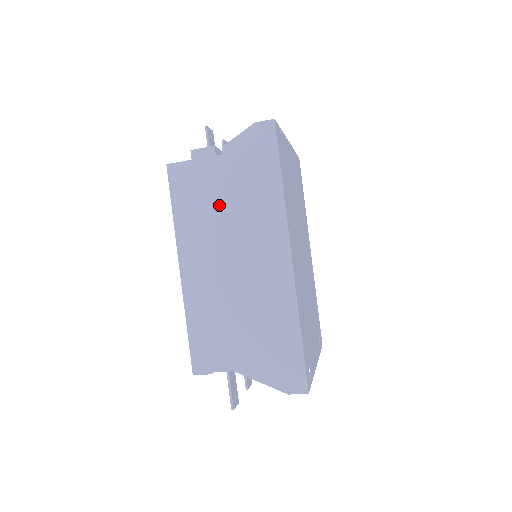
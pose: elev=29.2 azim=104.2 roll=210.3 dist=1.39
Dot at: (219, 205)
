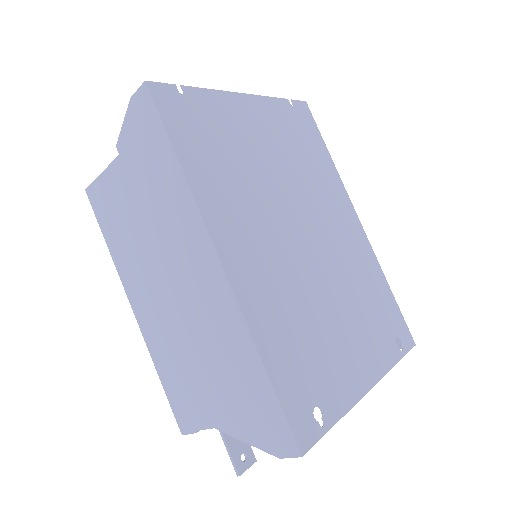
Dot at: (136, 219)
